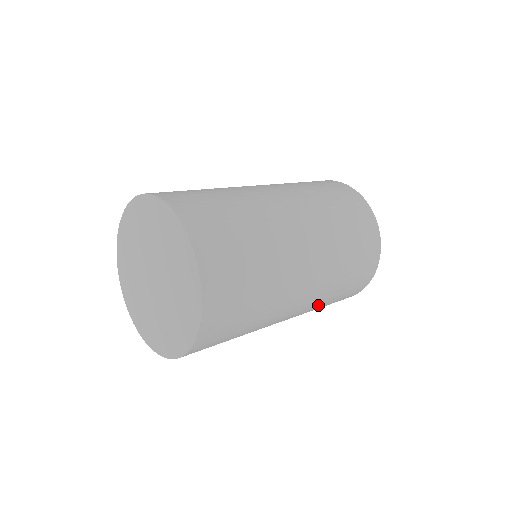
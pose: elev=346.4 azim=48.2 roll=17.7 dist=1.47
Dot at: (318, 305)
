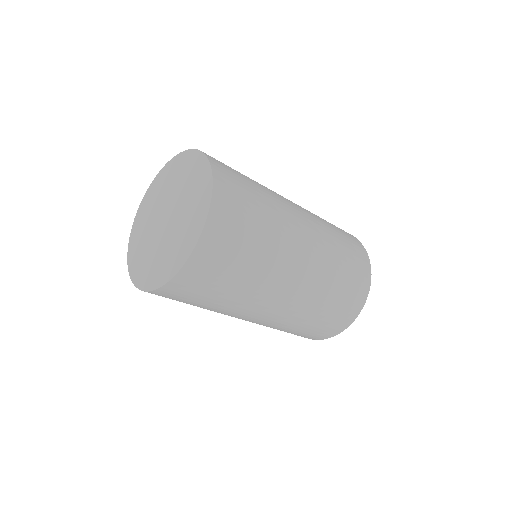
Dot at: (298, 317)
